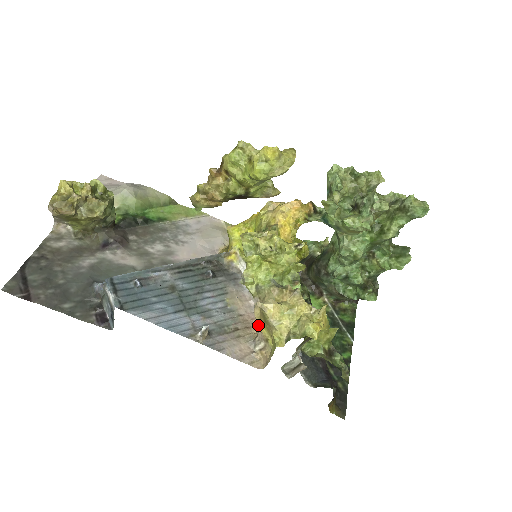
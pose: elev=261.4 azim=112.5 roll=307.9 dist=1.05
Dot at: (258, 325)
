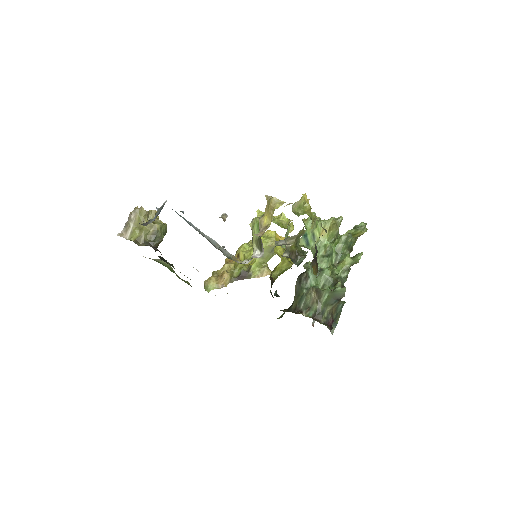
Dot at: (261, 223)
